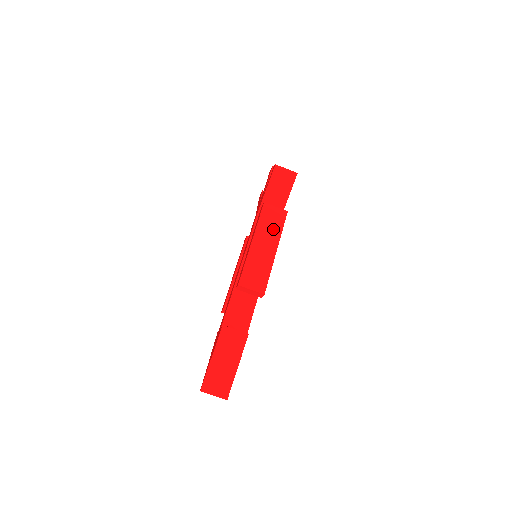
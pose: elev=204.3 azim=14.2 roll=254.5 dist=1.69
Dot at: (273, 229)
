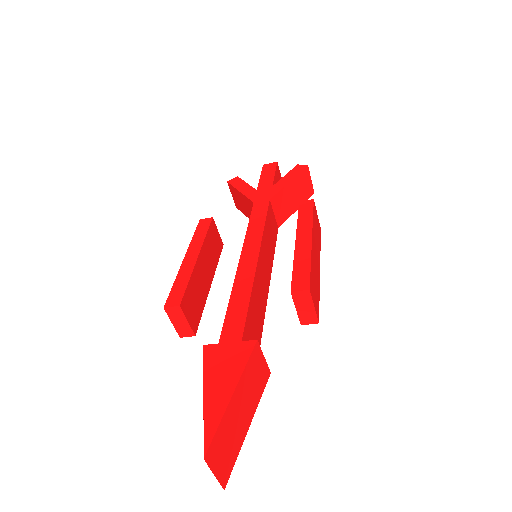
Dot at: (318, 239)
